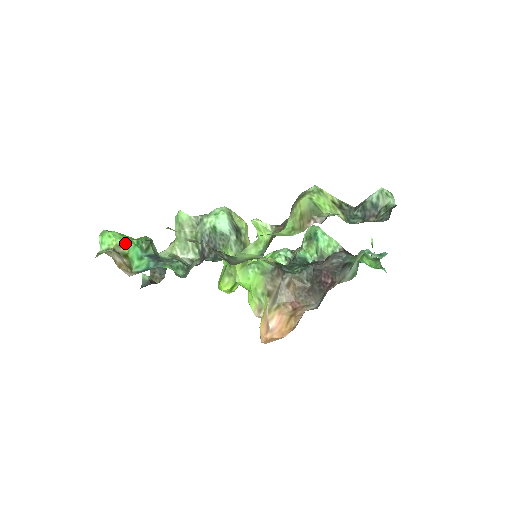
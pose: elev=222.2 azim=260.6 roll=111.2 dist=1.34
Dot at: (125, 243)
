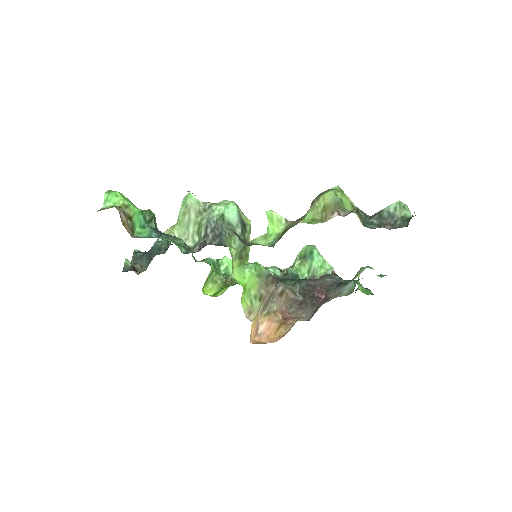
Dot at: (131, 206)
